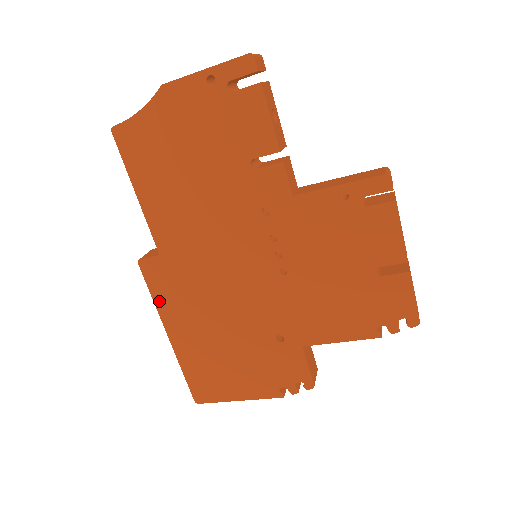
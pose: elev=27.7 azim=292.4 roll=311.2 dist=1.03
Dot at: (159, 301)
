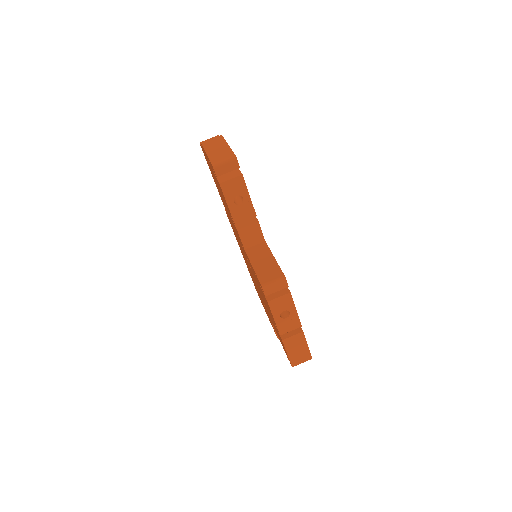
Dot at: (235, 236)
